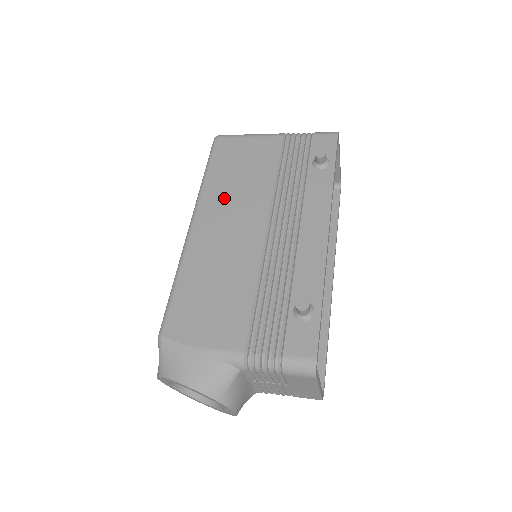
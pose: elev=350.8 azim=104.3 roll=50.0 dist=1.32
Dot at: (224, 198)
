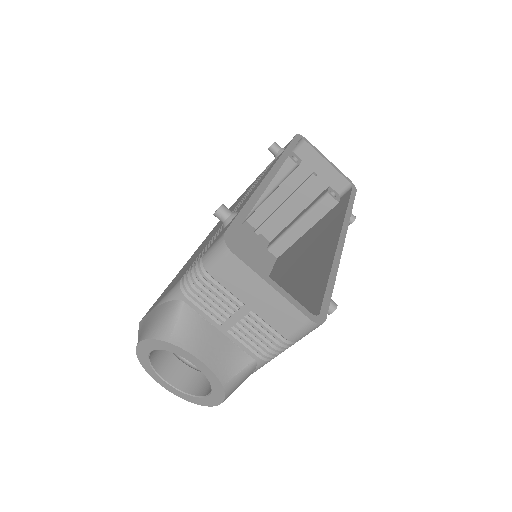
Dot at: (216, 226)
